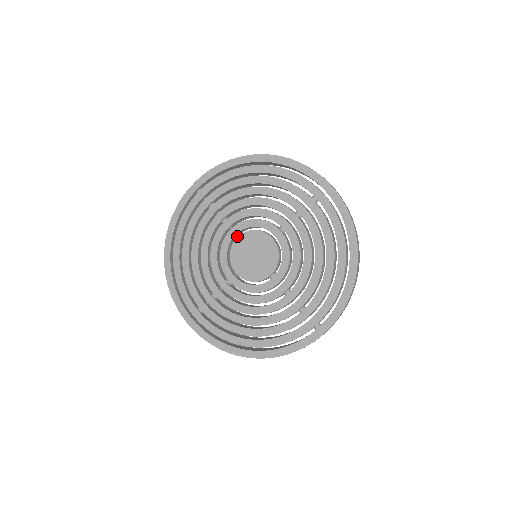
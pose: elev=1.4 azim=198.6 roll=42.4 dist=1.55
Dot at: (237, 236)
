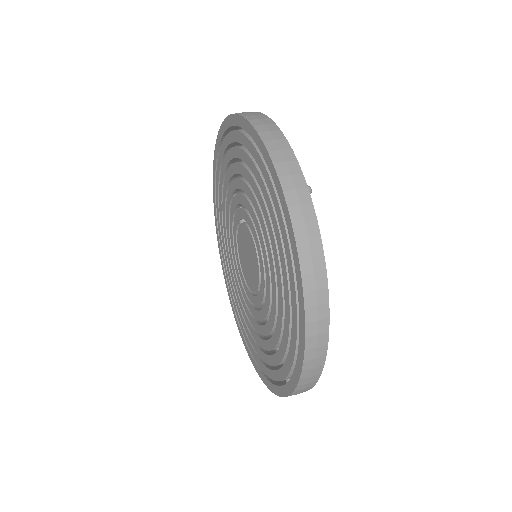
Dot at: (239, 224)
